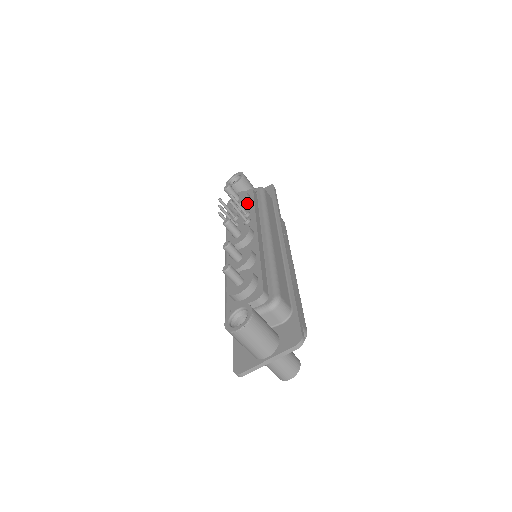
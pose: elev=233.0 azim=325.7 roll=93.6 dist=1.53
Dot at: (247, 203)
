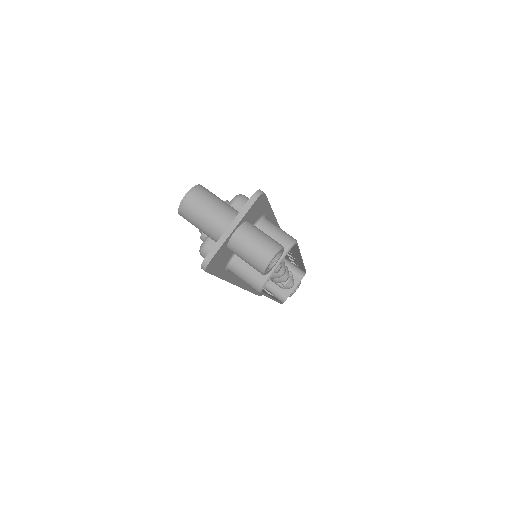
Dot at: occluded
